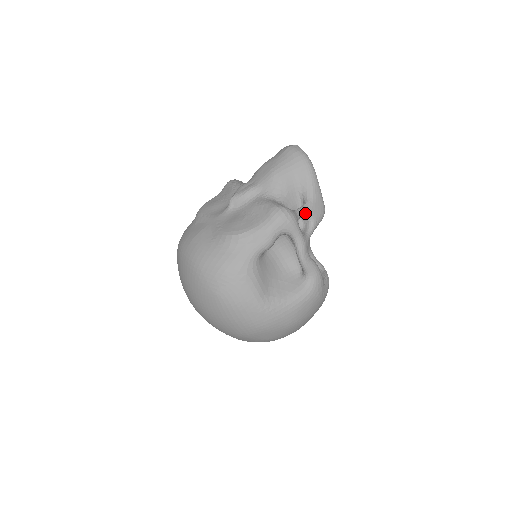
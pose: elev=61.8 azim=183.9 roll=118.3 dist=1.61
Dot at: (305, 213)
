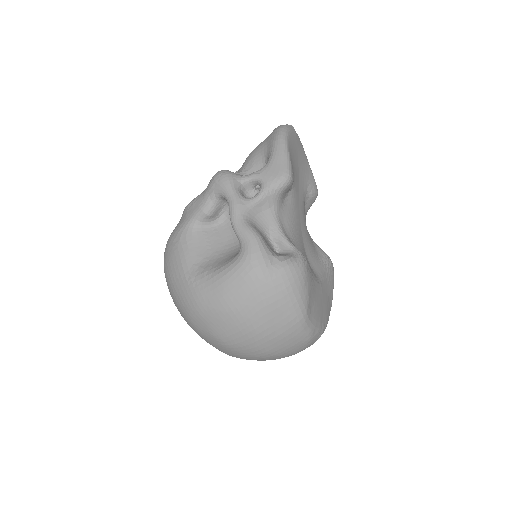
Dot at: (253, 176)
